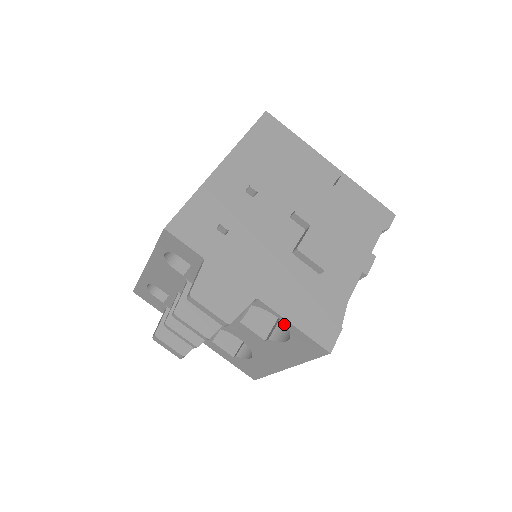
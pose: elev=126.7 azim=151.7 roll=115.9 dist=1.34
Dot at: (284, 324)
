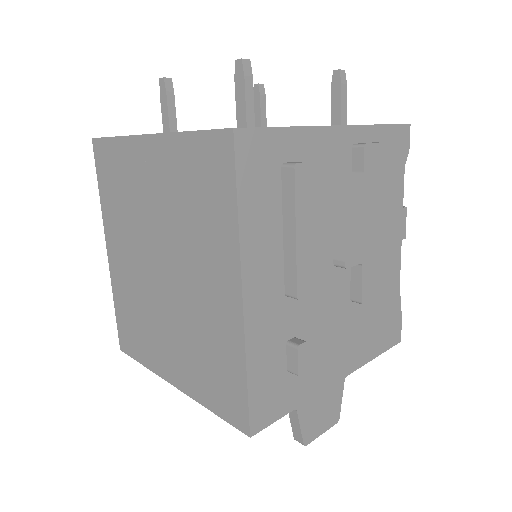
Dot at: occluded
